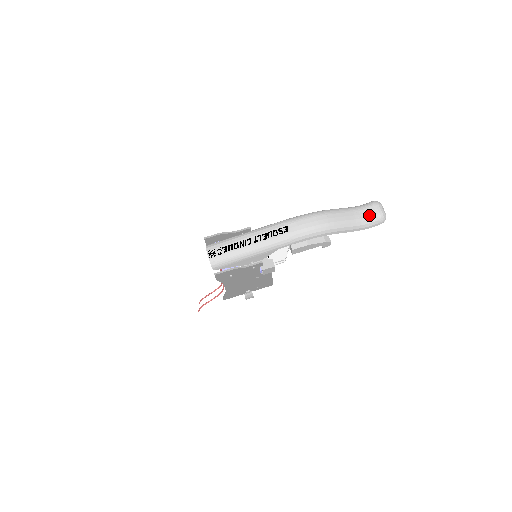
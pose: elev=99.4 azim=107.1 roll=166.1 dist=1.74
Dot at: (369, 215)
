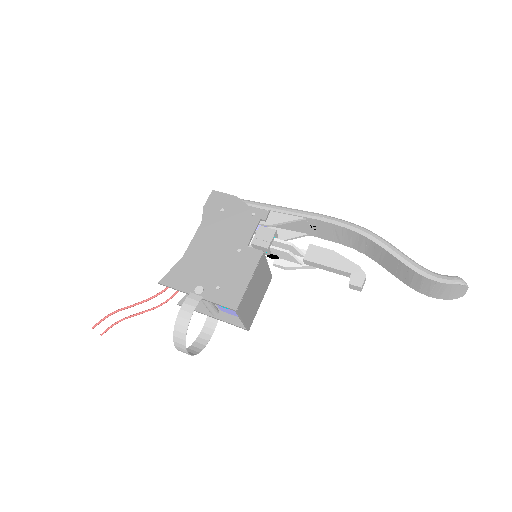
Dot at: occluded
